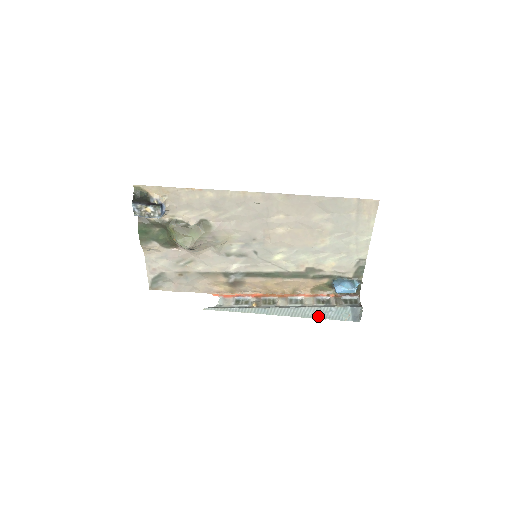
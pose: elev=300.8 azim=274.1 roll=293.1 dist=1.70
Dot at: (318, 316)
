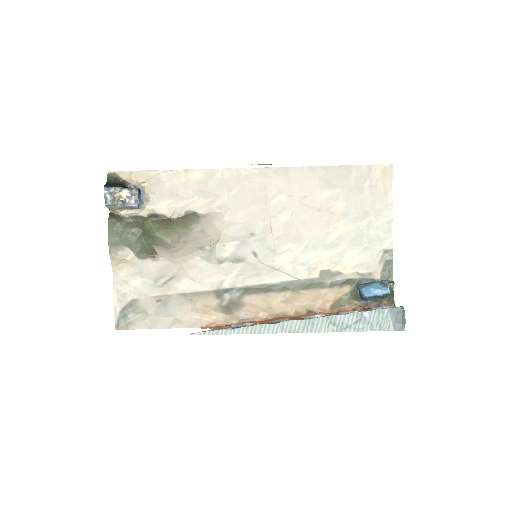
Dot at: (347, 328)
